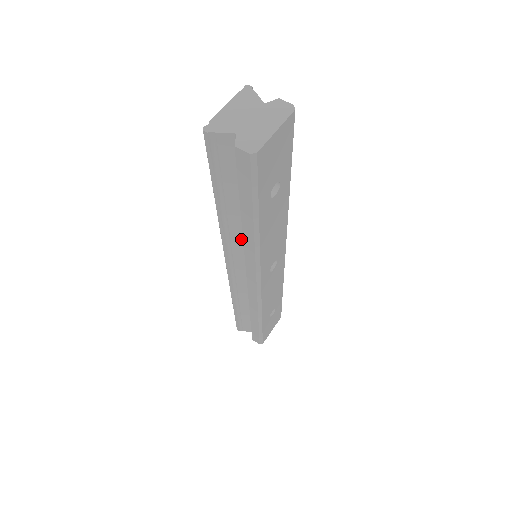
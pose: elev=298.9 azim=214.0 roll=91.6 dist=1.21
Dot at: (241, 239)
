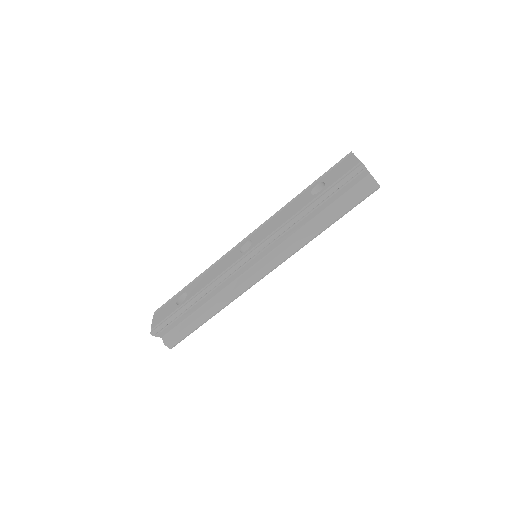
Dot at: (287, 237)
